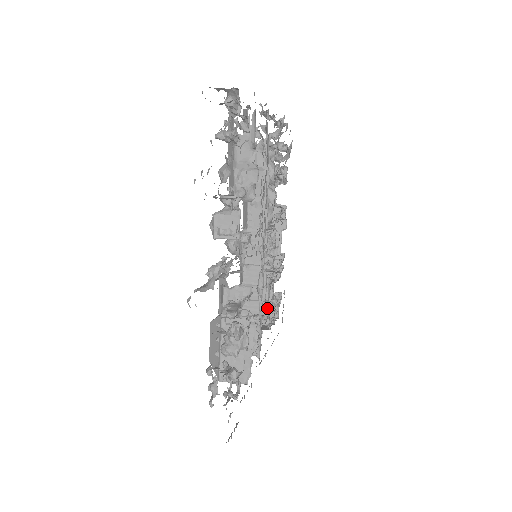
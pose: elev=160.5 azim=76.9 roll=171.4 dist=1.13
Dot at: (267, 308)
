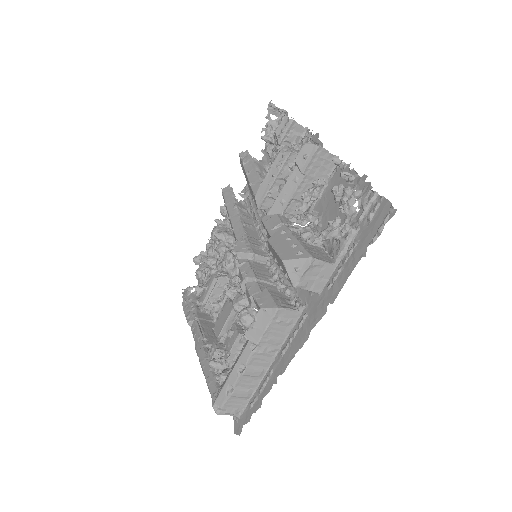
Dot at: occluded
